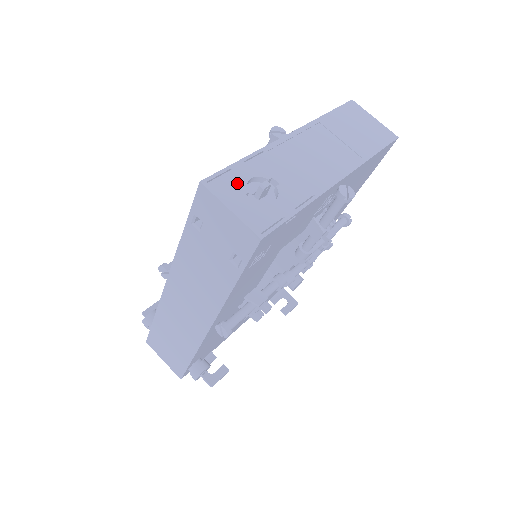
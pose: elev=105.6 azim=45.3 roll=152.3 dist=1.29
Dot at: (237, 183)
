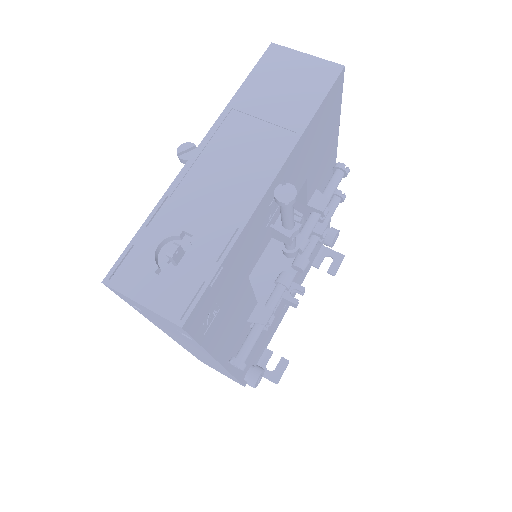
Dot at: (143, 262)
